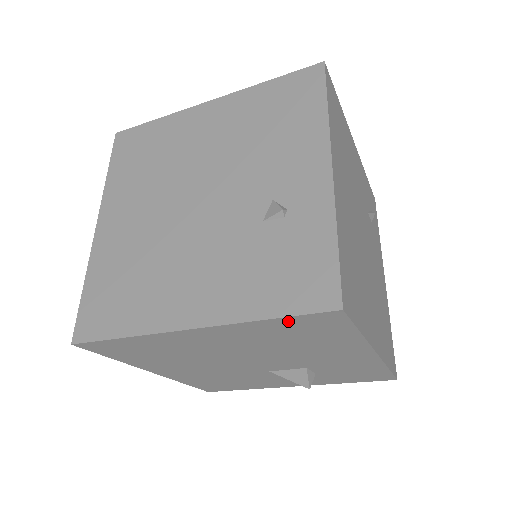
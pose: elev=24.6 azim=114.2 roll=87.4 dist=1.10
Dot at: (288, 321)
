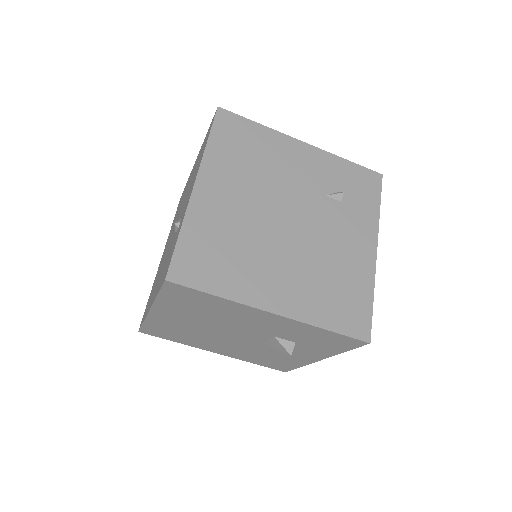
Dot at: (167, 295)
